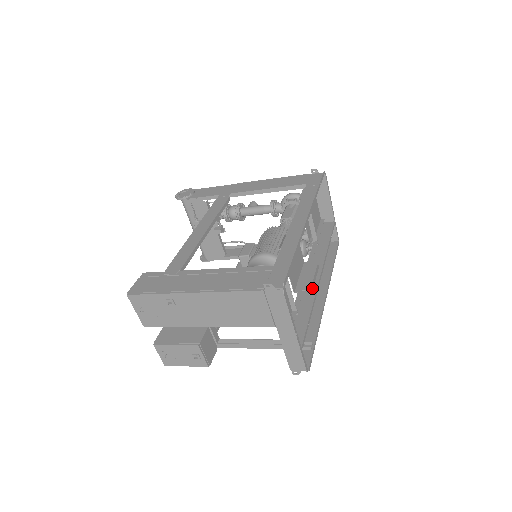
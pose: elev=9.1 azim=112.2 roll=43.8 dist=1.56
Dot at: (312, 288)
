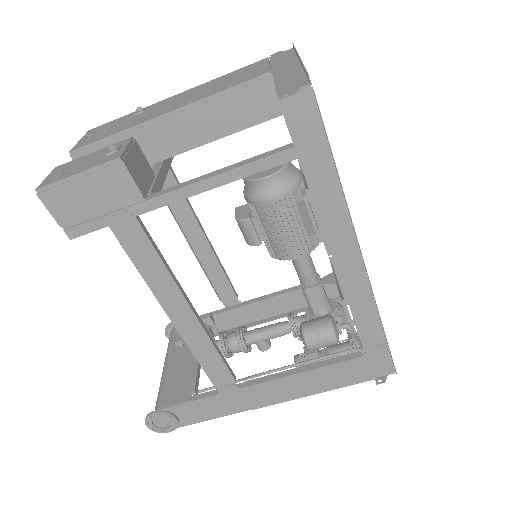
Dot at: occluded
